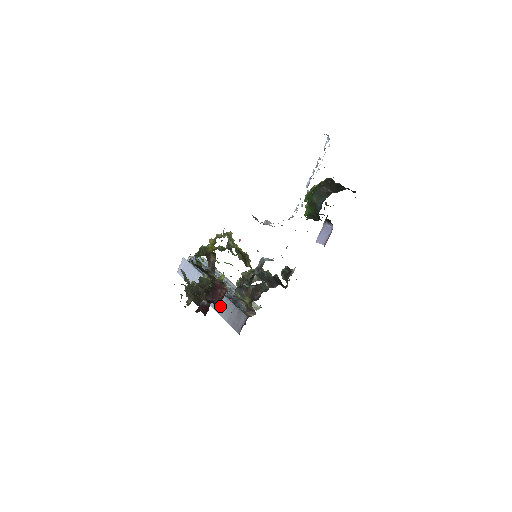
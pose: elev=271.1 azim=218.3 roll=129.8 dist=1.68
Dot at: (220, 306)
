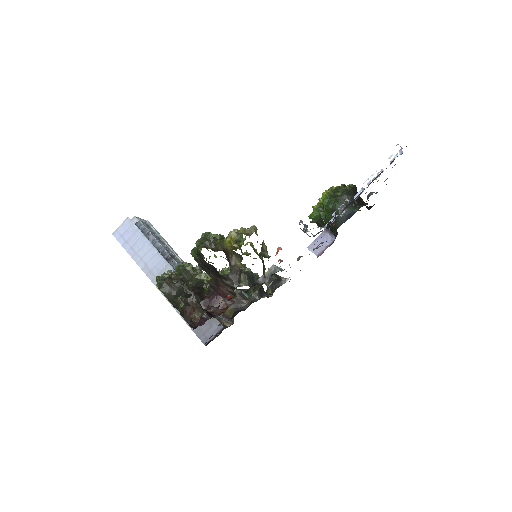
Dot at: occluded
